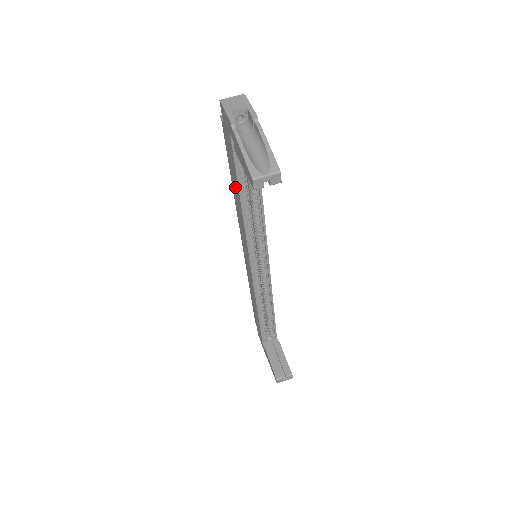
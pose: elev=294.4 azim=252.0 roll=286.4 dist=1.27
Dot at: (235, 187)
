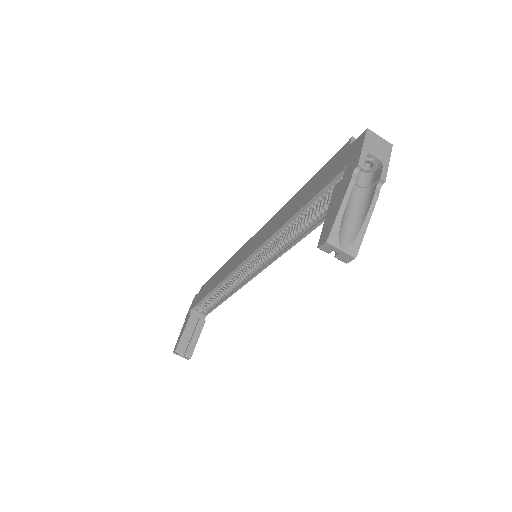
Dot at: (299, 200)
